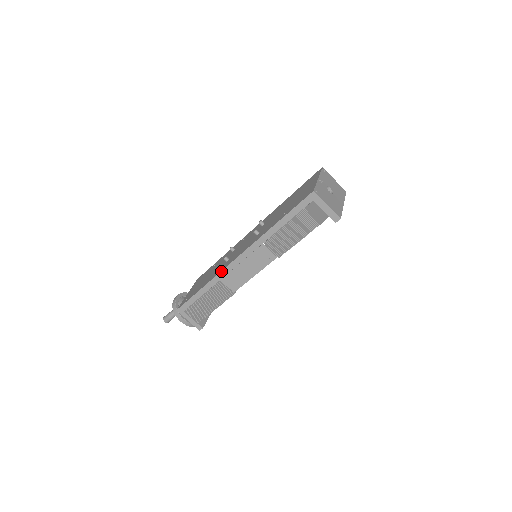
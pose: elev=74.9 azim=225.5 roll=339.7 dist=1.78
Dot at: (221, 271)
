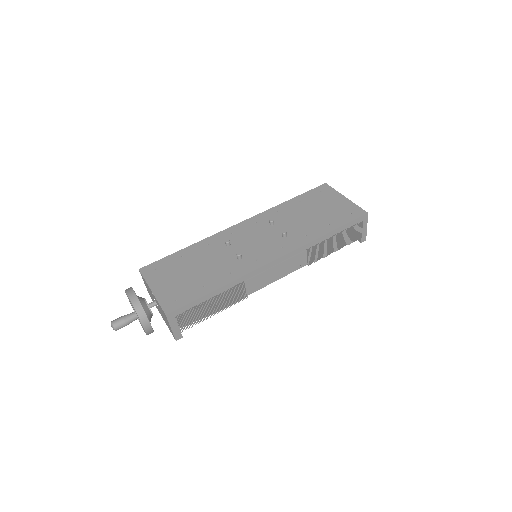
Dot at: (251, 272)
